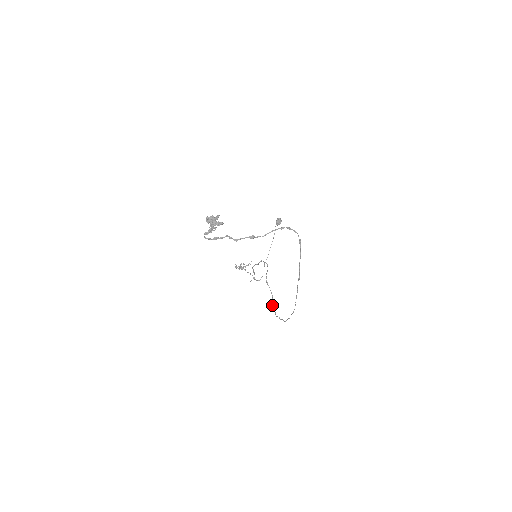
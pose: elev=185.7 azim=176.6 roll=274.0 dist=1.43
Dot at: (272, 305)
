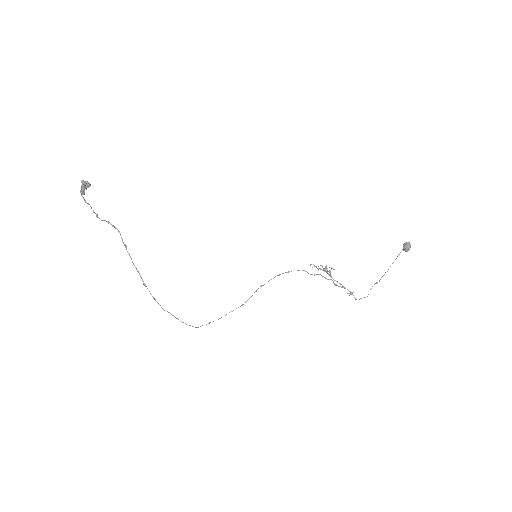
Dot at: (231, 311)
